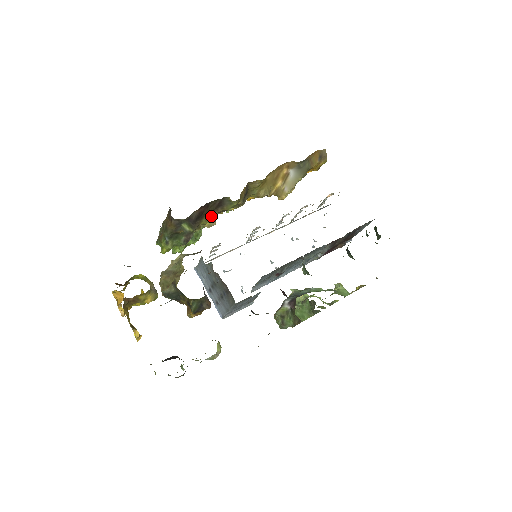
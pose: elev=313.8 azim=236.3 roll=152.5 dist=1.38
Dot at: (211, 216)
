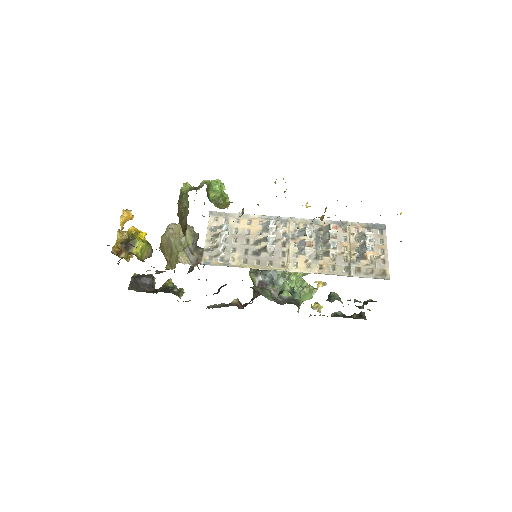
Dot at: occluded
